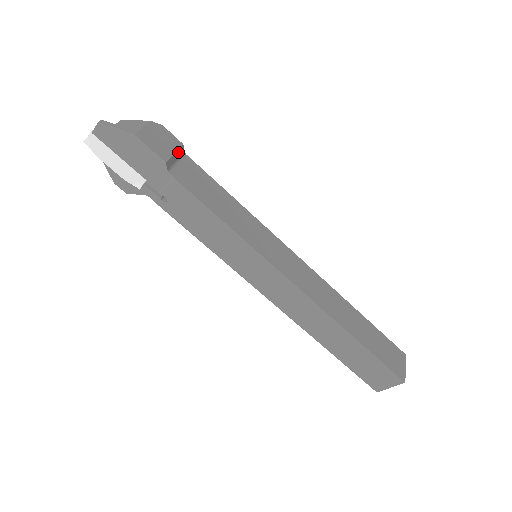
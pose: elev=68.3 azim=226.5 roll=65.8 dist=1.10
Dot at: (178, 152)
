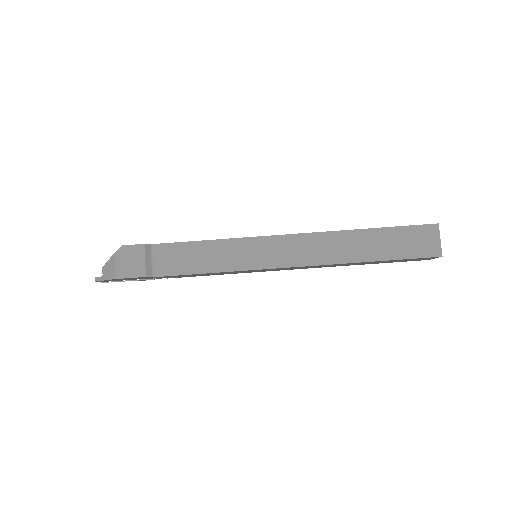
Dot at: (147, 254)
